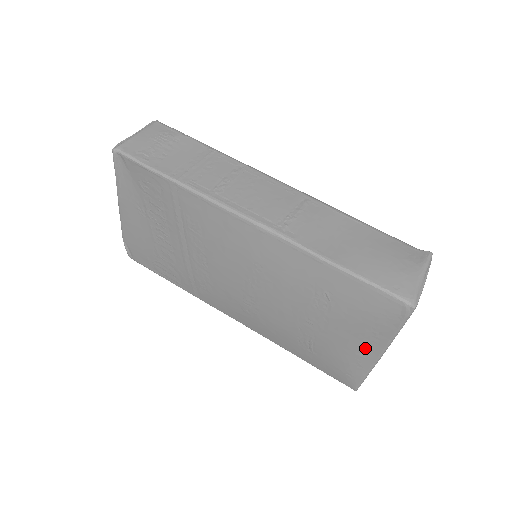
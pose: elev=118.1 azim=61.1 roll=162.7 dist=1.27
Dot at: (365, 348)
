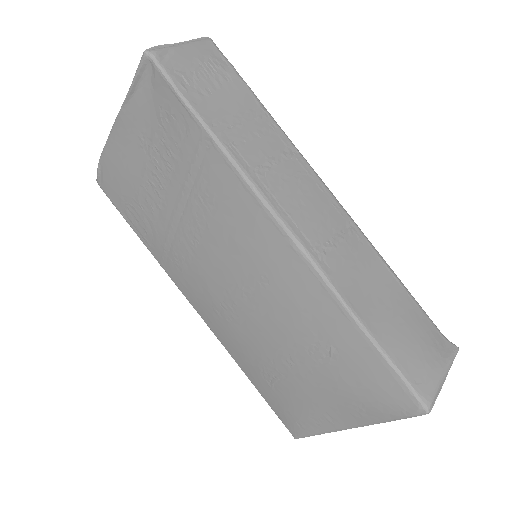
Dot at: (338, 415)
